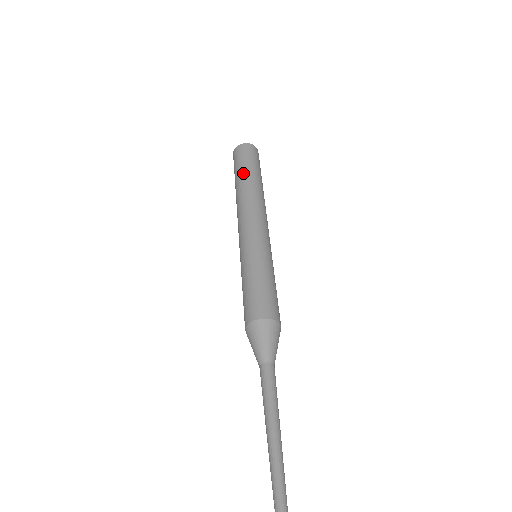
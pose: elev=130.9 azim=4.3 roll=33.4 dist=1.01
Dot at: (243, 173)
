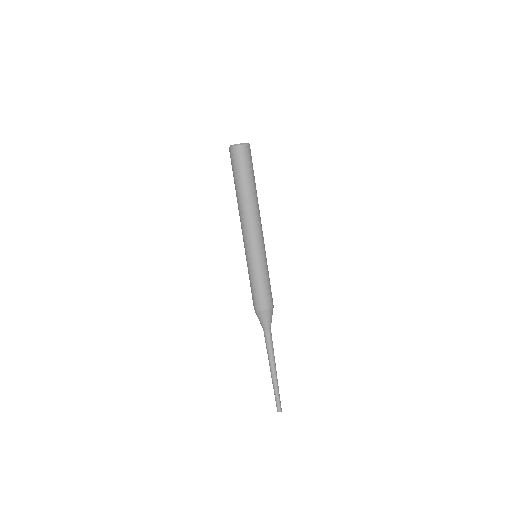
Dot at: (237, 185)
